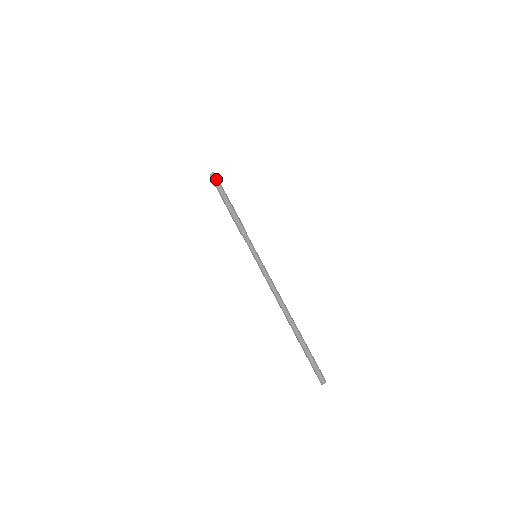
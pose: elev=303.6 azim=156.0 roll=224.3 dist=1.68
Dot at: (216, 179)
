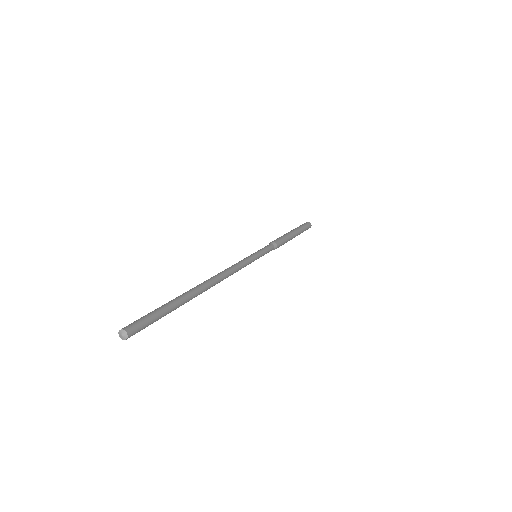
Dot at: (302, 224)
